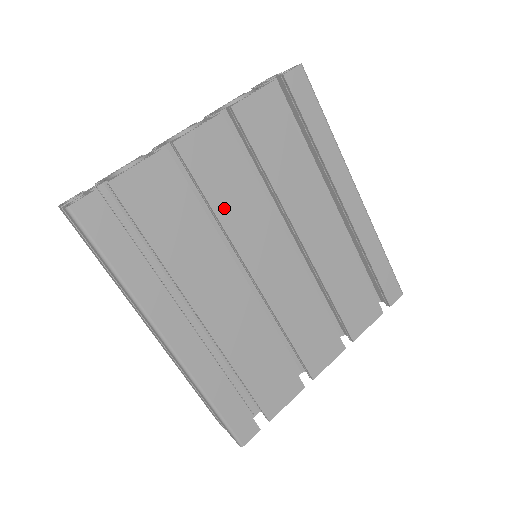
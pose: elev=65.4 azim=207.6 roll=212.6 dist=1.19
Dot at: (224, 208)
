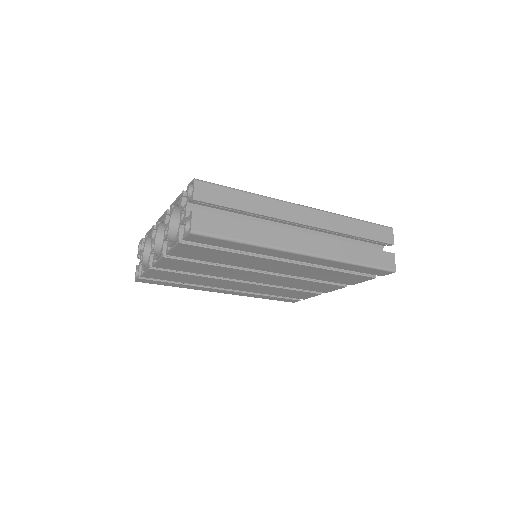
Dot at: (205, 273)
